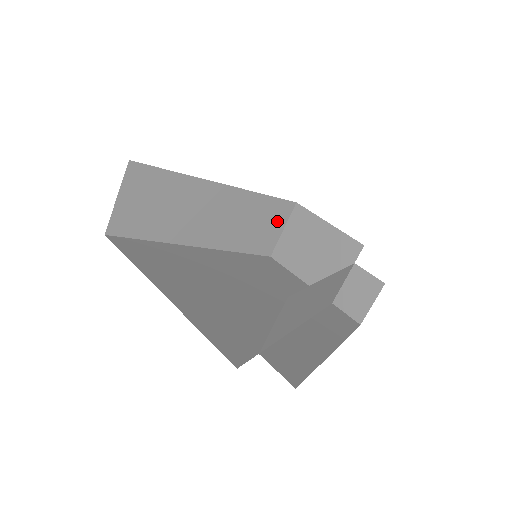
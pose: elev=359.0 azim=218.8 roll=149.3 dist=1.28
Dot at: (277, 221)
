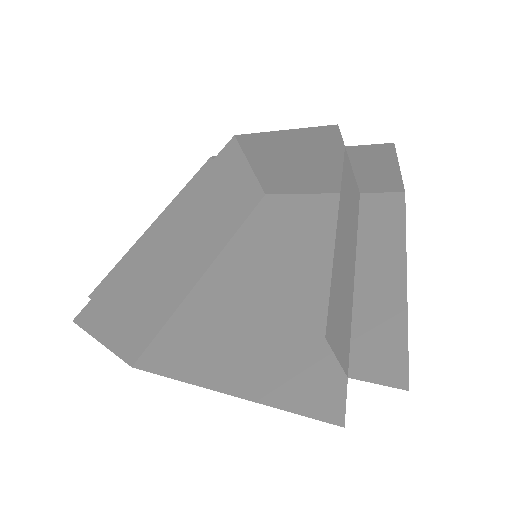
Dot at: (237, 170)
